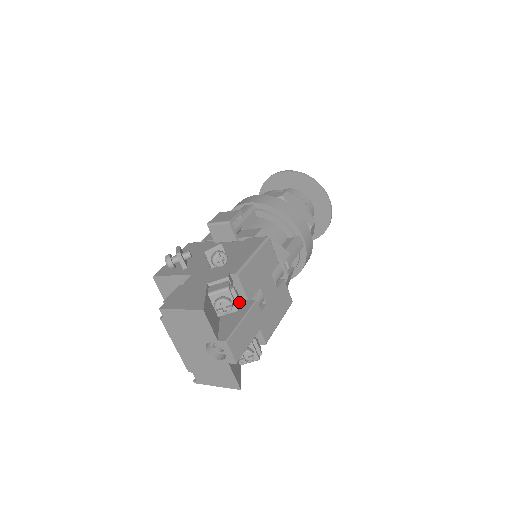
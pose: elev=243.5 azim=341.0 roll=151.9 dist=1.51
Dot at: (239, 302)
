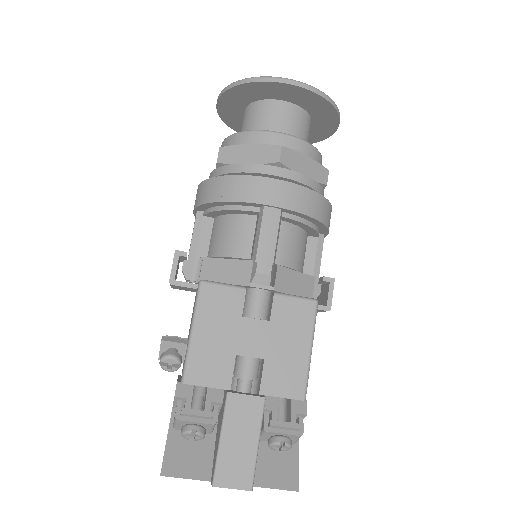
Dot at: (205, 417)
